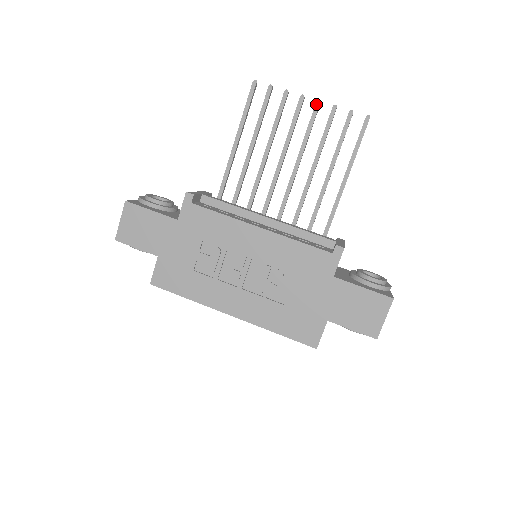
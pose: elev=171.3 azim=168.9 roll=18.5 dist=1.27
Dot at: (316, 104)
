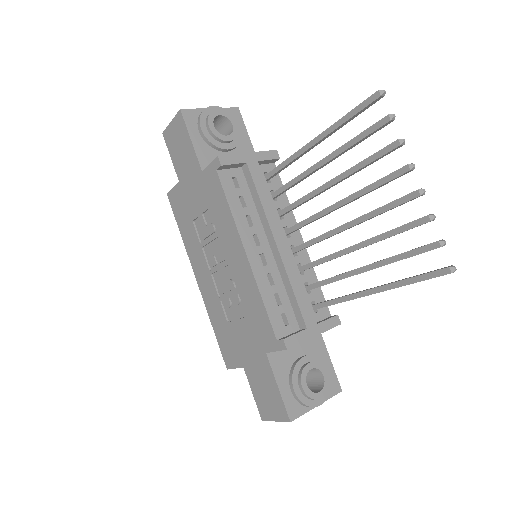
Dot at: (415, 192)
